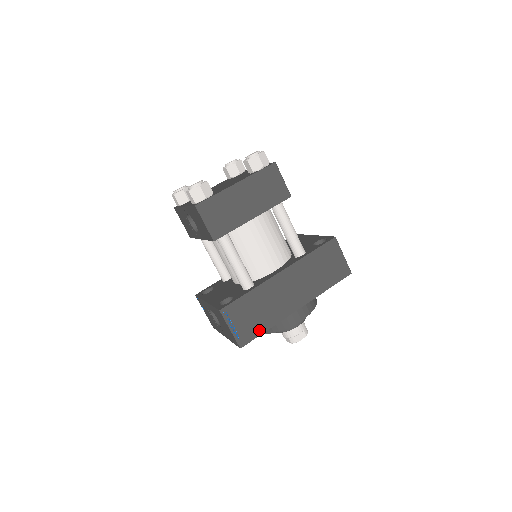
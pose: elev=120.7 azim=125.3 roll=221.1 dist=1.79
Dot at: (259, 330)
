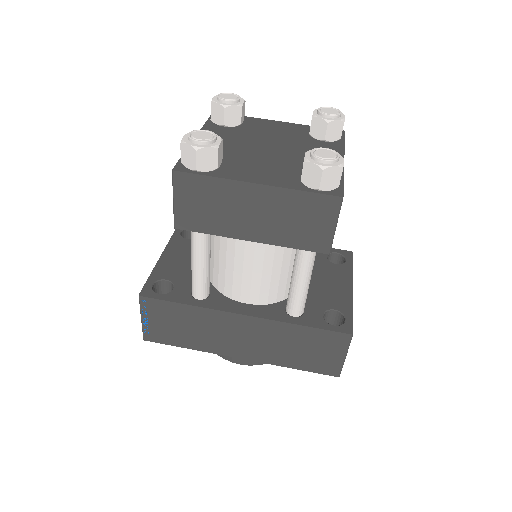
Dot at: (176, 341)
